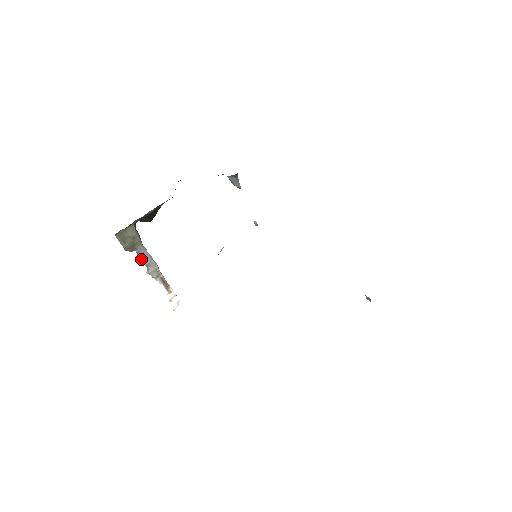
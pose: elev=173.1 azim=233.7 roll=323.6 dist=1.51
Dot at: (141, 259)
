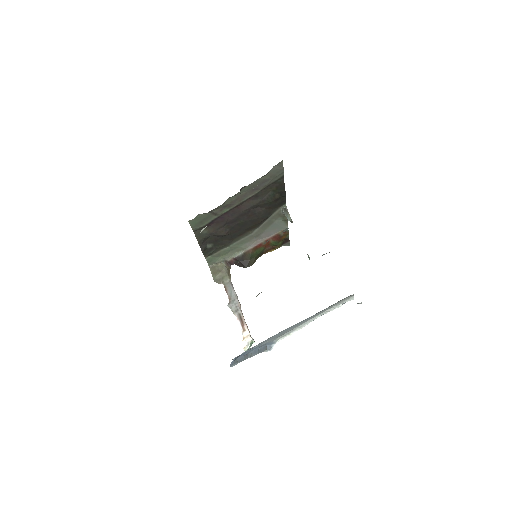
Dot at: (227, 293)
